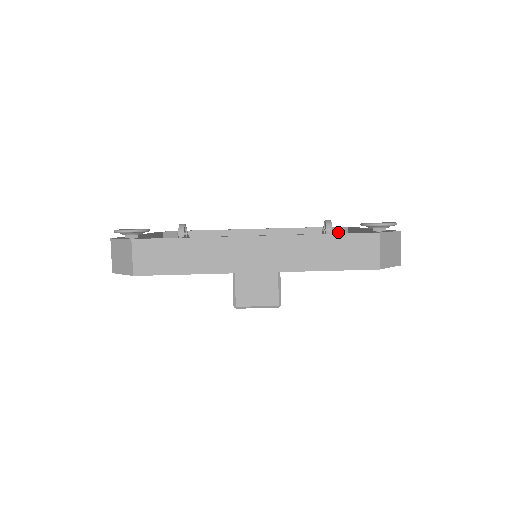
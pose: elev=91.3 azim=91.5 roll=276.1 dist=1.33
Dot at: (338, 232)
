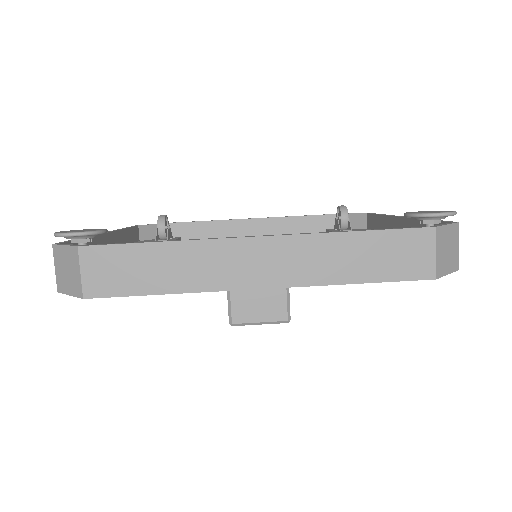
Dot at: (354, 220)
